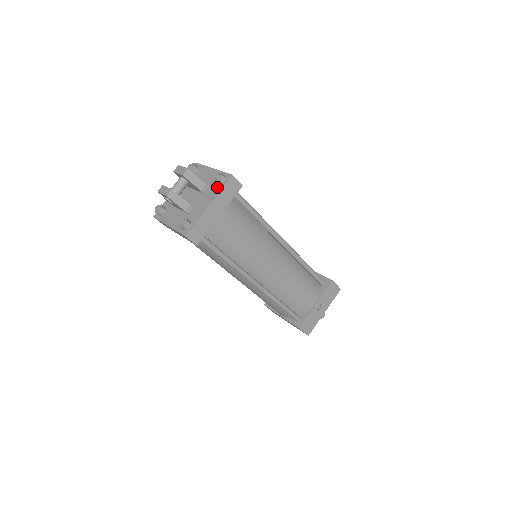
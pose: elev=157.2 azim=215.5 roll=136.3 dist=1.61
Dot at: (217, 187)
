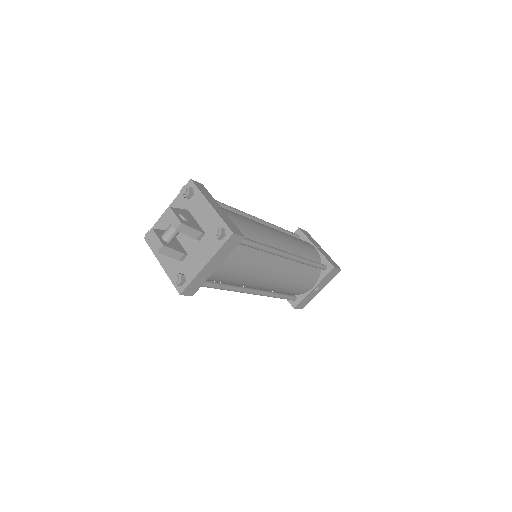
Dot at: (215, 242)
